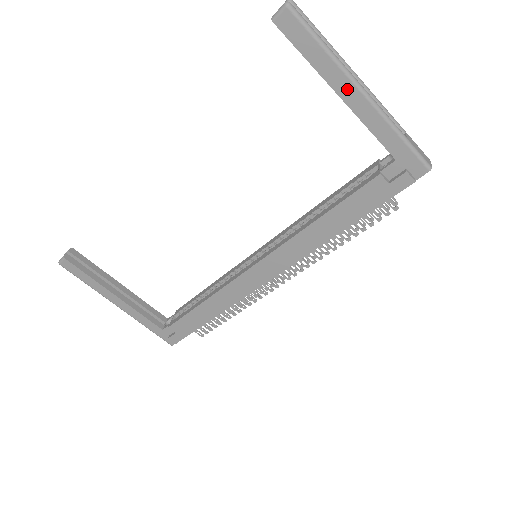
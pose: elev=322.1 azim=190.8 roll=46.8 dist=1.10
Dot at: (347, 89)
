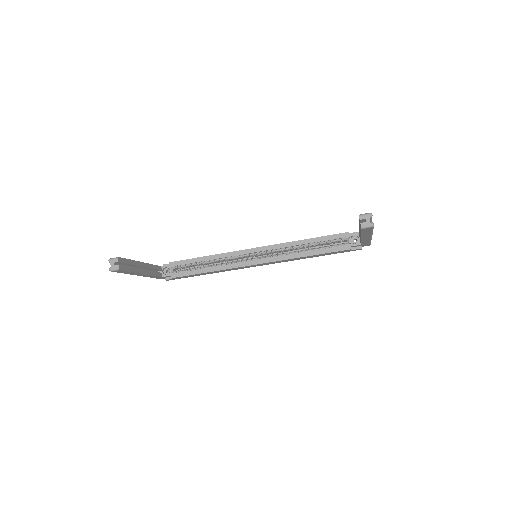
Dot at: (367, 237)
